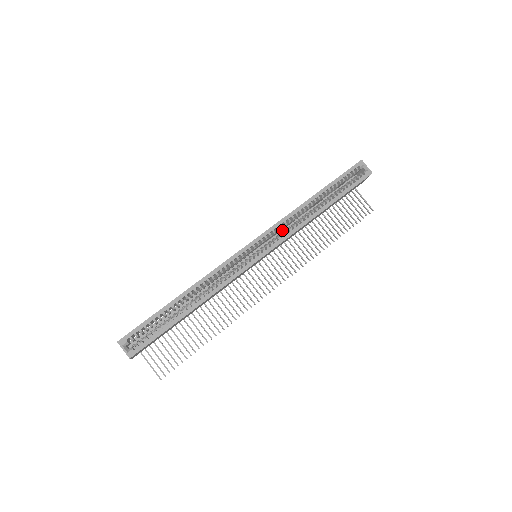
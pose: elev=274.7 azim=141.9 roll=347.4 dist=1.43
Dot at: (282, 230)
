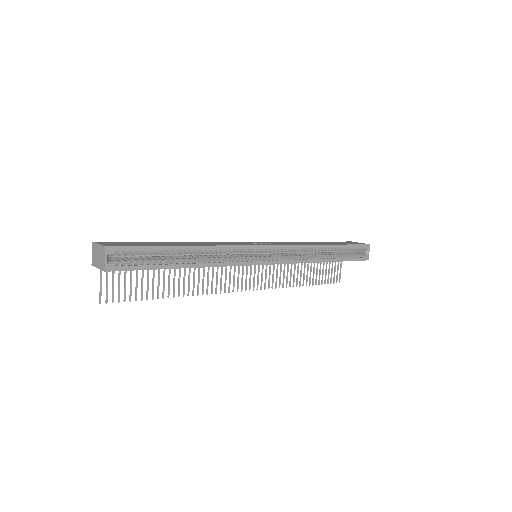
Dot at: occluded
